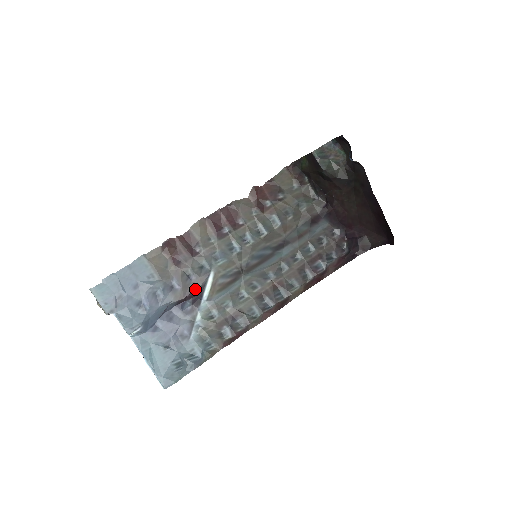
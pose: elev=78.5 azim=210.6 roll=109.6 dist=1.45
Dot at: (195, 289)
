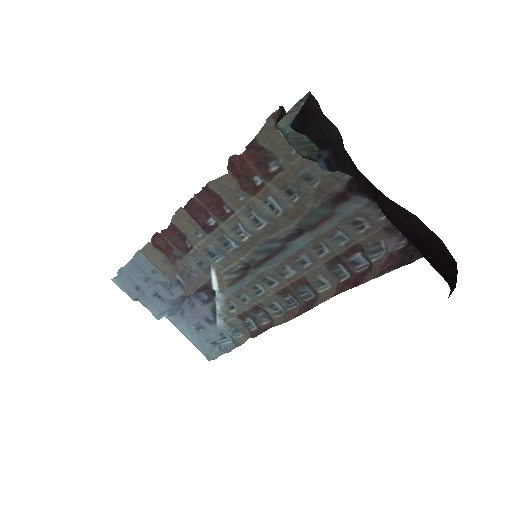
Dot at: (201, 286)
